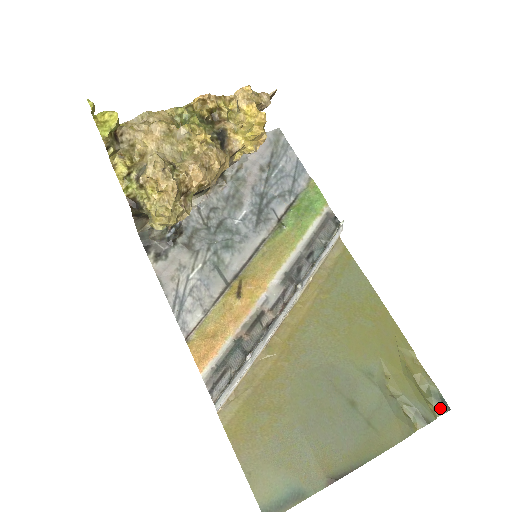
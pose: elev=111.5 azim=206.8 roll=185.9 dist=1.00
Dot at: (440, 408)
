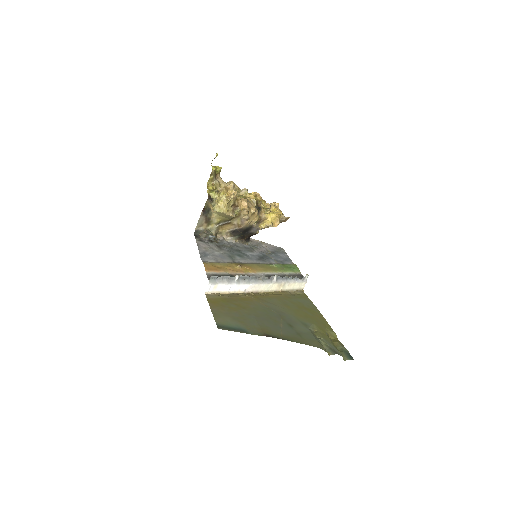
Dot at: (347, 357)
